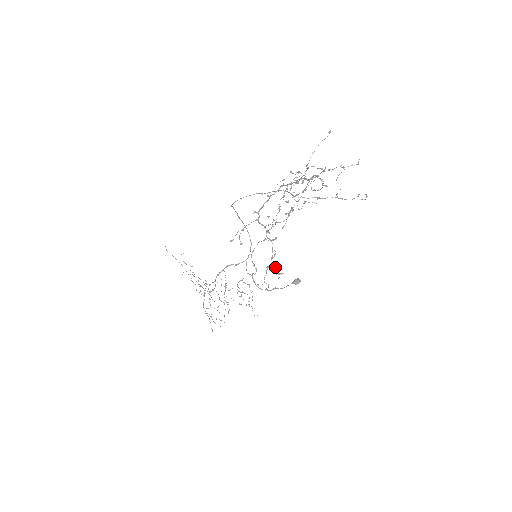
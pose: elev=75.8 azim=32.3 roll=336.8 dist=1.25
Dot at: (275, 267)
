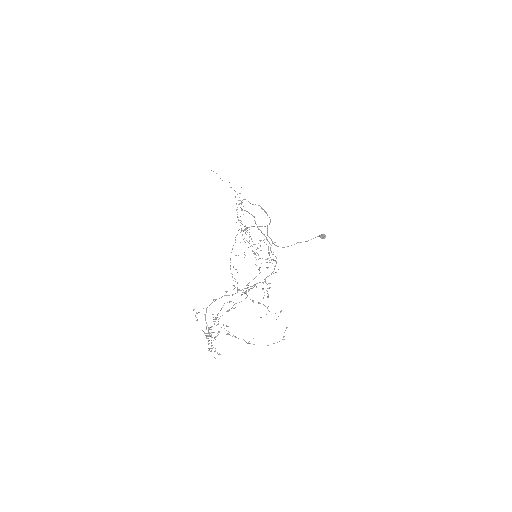
Dot at: (215, 348)
